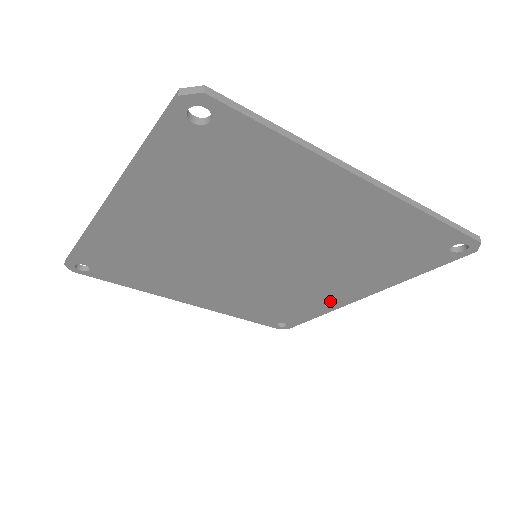
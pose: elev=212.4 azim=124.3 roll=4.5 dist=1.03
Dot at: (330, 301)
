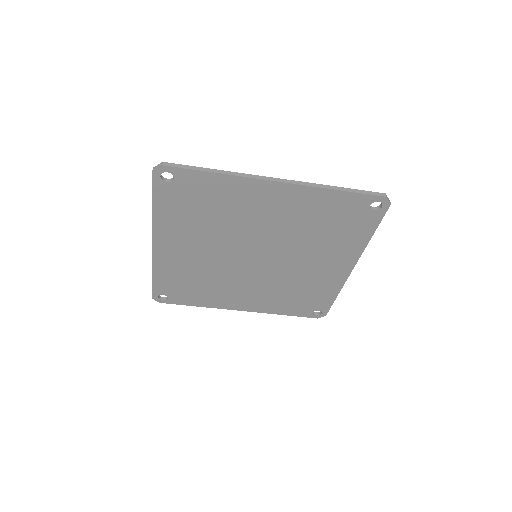
Dot at: (332, 279)
